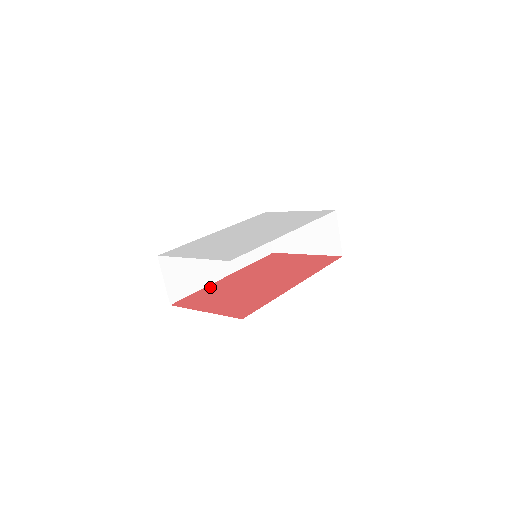
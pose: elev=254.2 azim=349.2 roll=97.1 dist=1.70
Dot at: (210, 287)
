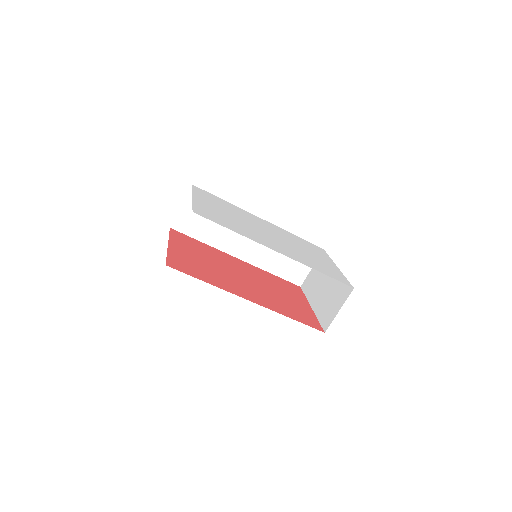
Dot at: (212, 248)
